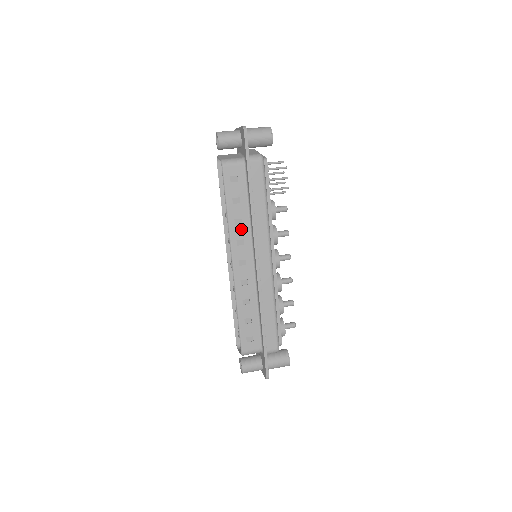
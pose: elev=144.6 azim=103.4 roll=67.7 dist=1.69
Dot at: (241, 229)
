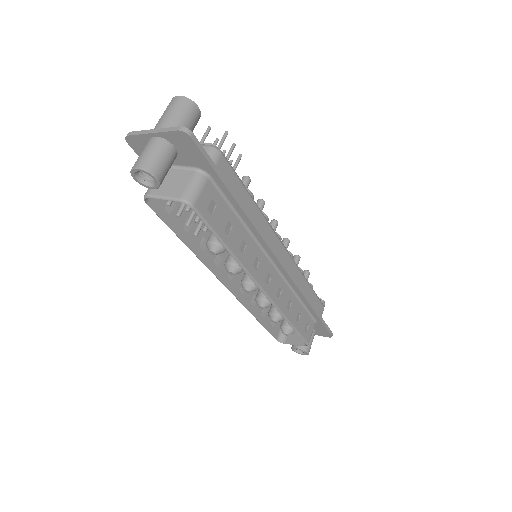
Dot at: (249, 251)
